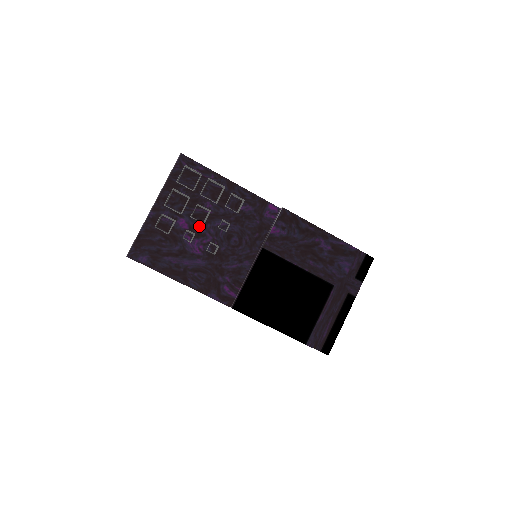
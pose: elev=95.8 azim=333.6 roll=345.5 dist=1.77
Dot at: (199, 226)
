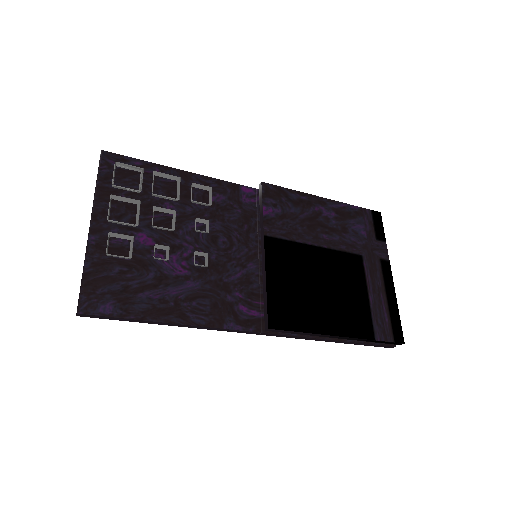
Dot at: (168, 237)
